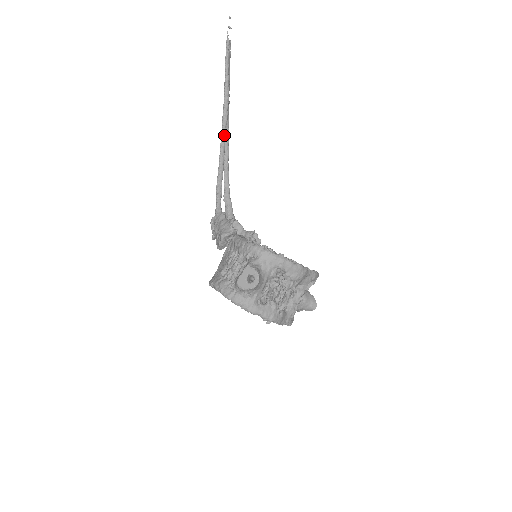
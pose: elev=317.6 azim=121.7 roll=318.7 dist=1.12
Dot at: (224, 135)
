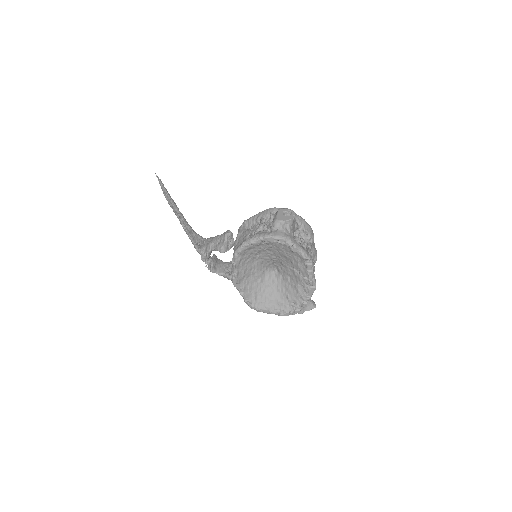
Dot at: (181, 214)
